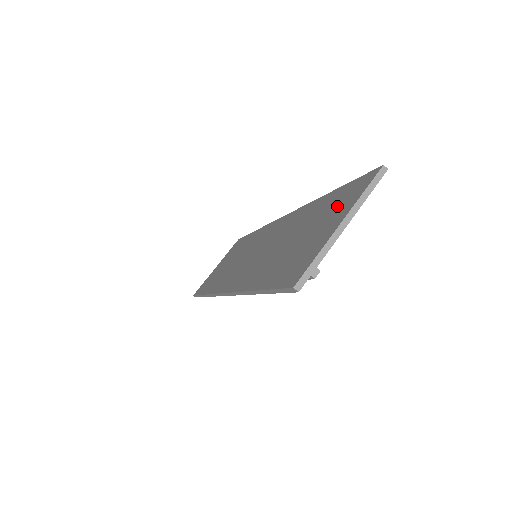
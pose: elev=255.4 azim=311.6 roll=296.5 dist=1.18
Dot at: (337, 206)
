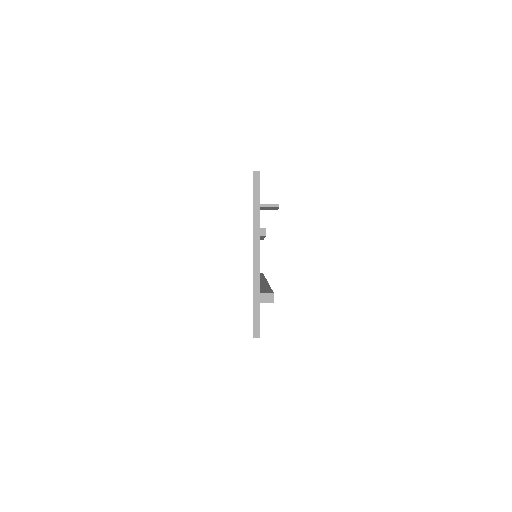
Dot at: occluded
